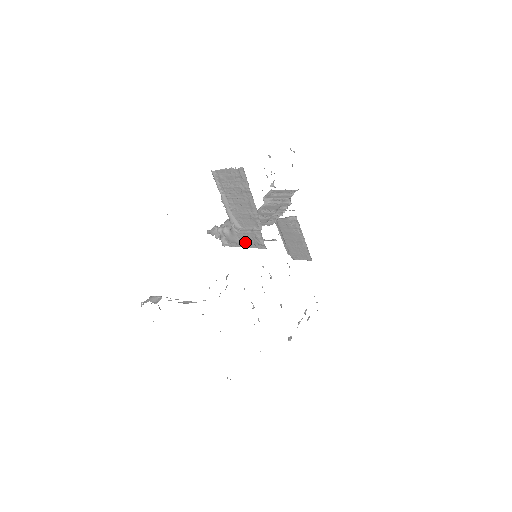
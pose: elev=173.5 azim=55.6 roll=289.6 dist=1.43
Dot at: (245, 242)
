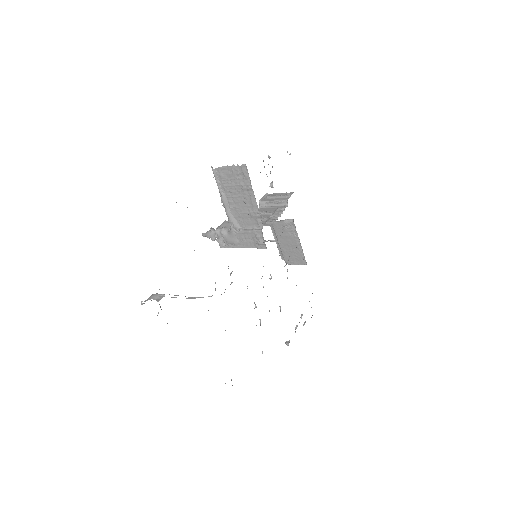
Dot at: (244, 242)
